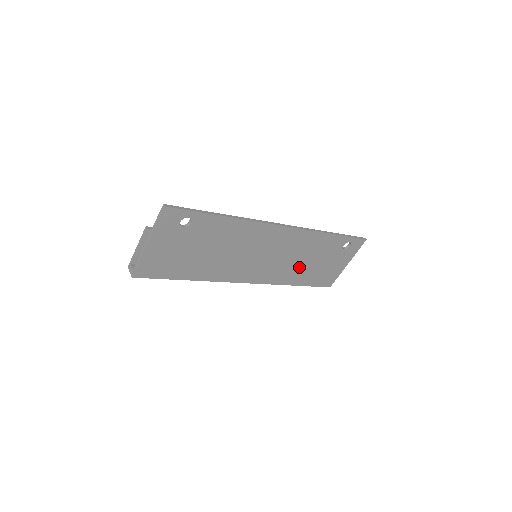
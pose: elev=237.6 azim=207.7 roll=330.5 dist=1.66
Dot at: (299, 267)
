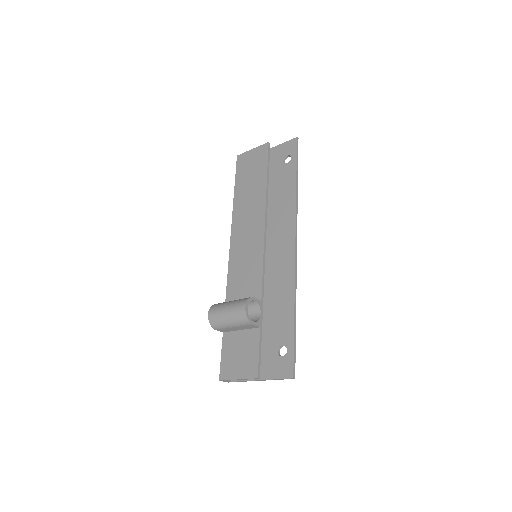
Dot at: occluded
